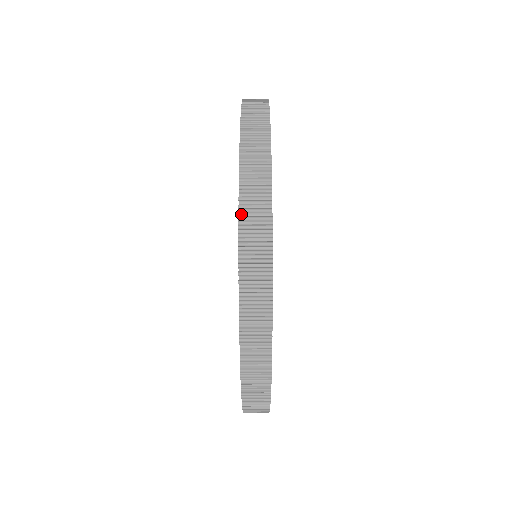
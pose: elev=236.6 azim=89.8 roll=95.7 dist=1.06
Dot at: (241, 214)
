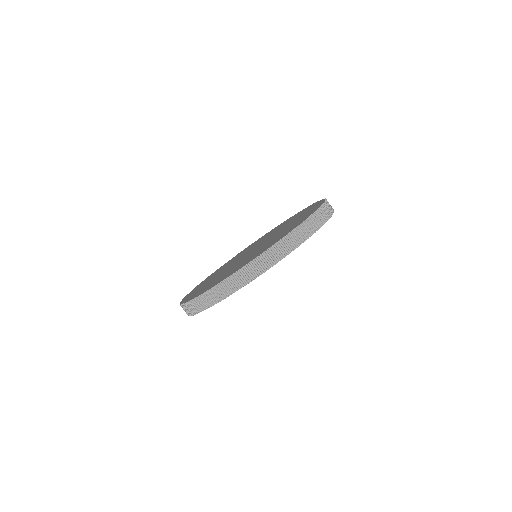
Dot at: (319, 210)
